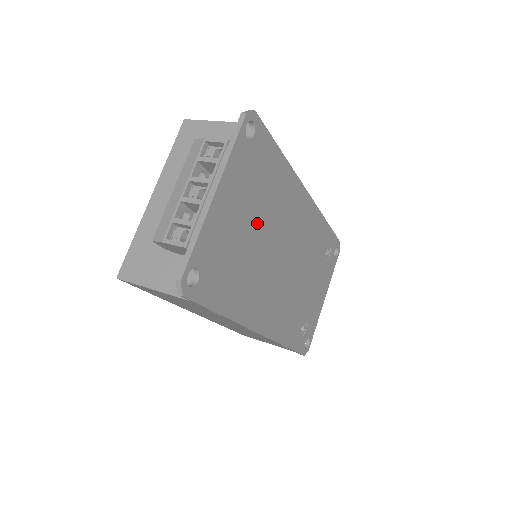
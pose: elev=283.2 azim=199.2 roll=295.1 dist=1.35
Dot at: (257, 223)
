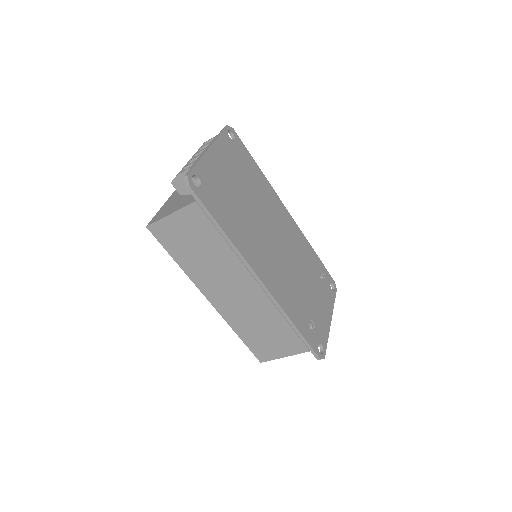
Dot at: (245, 193)
